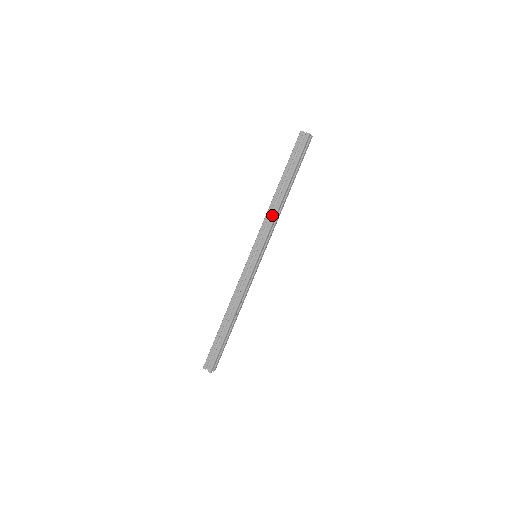
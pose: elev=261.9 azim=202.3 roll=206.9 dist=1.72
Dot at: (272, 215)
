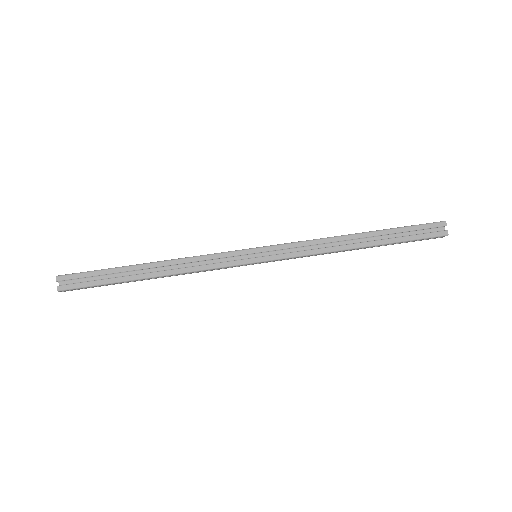
Dot at: (320, 239)
